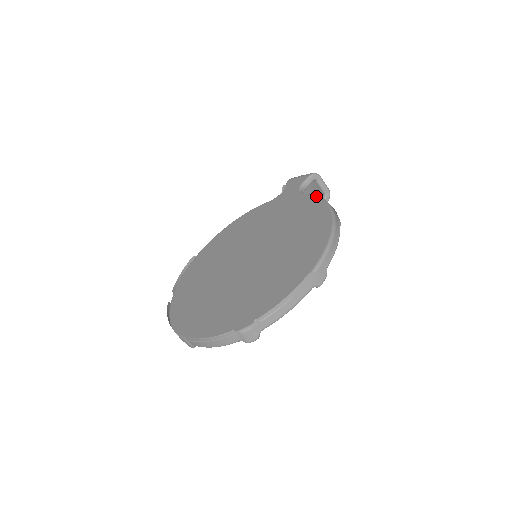
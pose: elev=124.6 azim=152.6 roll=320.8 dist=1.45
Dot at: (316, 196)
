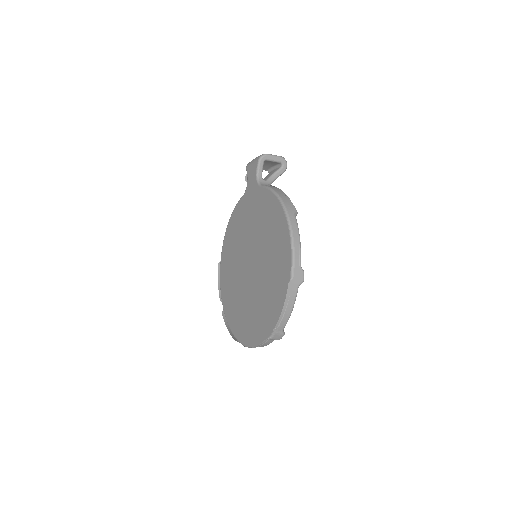
Dot at: (269, 190)
